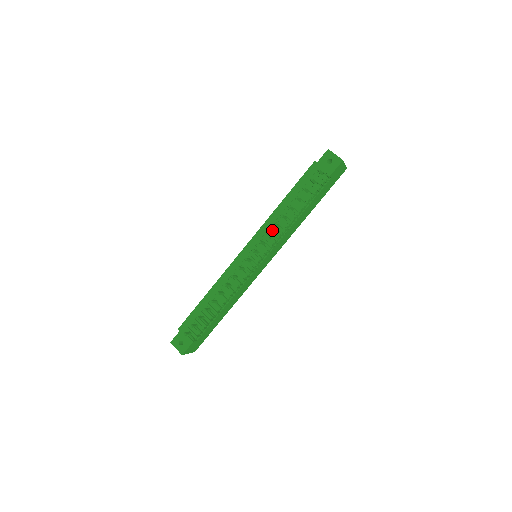
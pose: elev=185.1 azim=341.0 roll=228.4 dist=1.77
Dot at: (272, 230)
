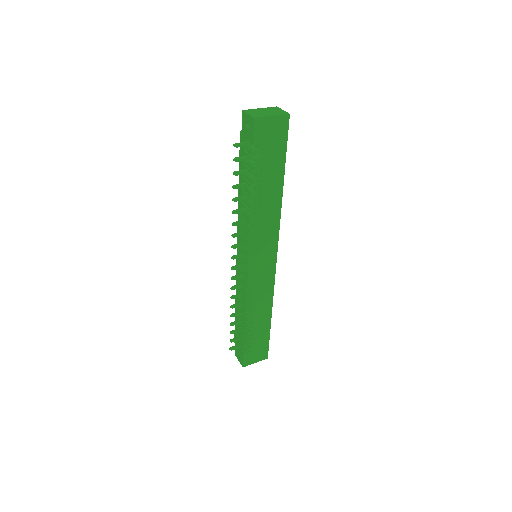
Dot at: (244, 227)
